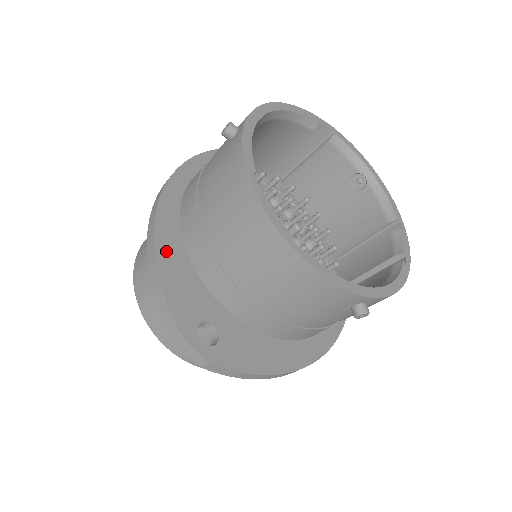
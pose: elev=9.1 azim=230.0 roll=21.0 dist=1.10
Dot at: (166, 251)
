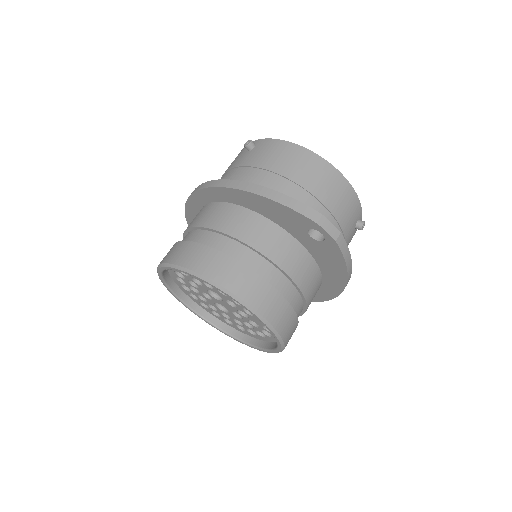
Dot at: occluded
